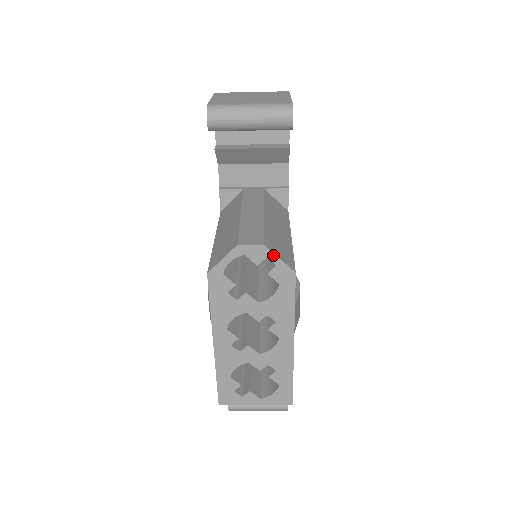
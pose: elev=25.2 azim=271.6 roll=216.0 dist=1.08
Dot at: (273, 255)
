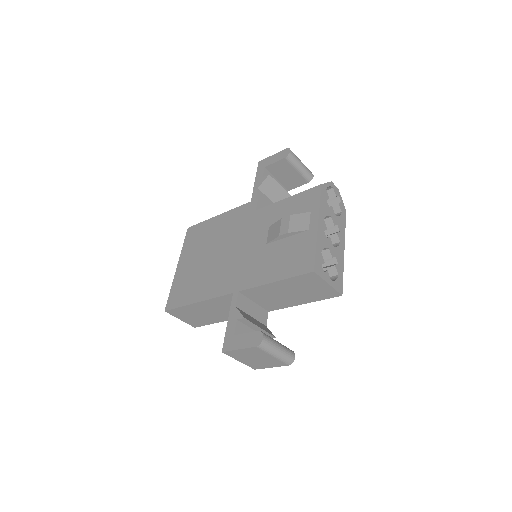
Dot at: occluded
